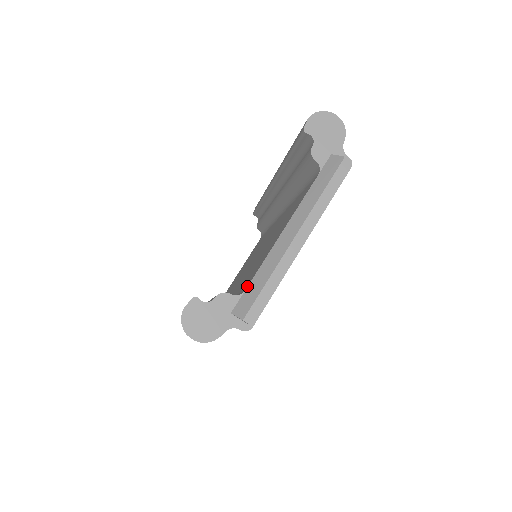
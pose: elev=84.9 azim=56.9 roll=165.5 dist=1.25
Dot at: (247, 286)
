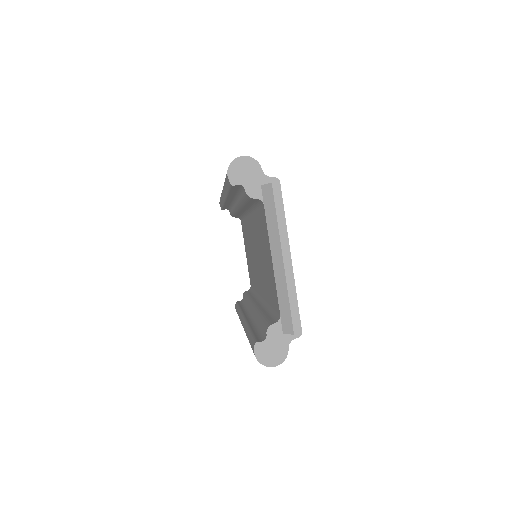
Dot at: (279, 311)
